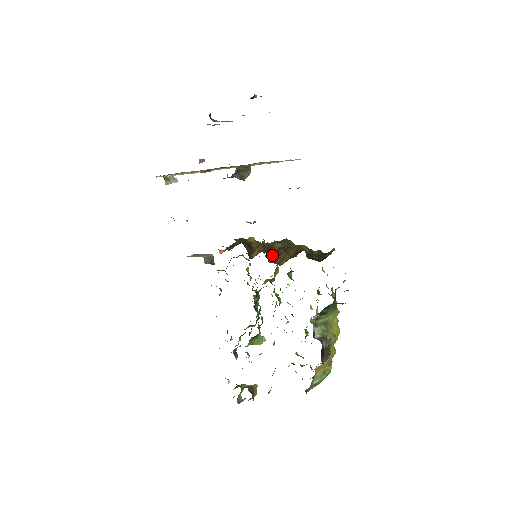
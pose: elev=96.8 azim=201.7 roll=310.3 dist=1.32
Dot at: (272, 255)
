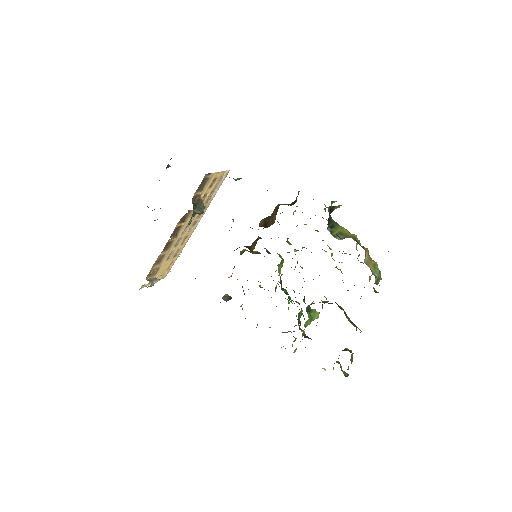
Dot at: (263, 226)
